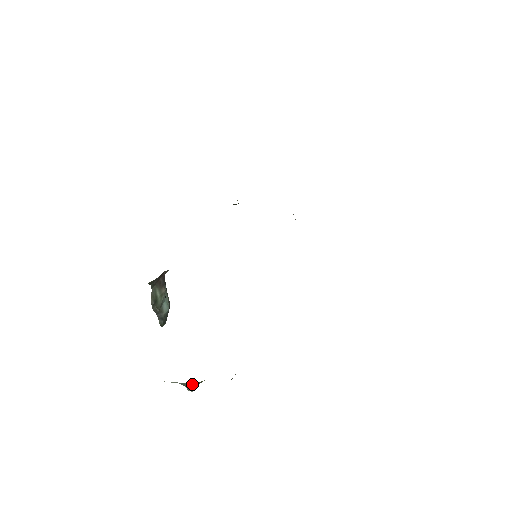
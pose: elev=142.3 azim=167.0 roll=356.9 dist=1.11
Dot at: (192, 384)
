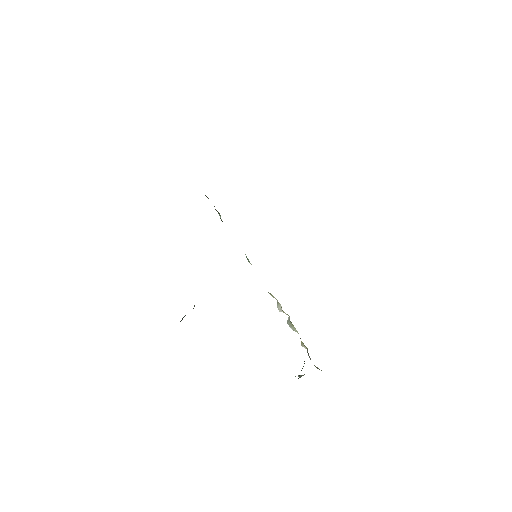
Dot at: occluded
